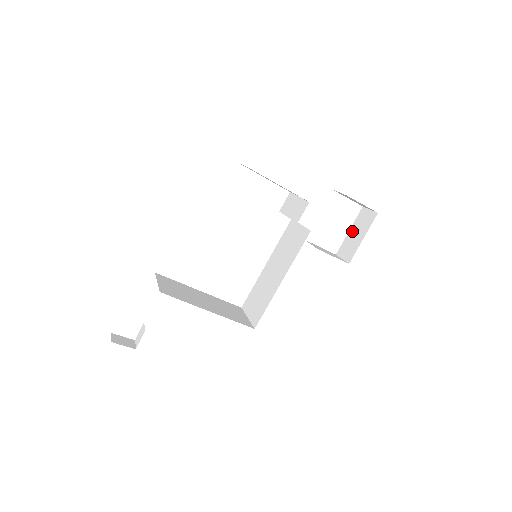
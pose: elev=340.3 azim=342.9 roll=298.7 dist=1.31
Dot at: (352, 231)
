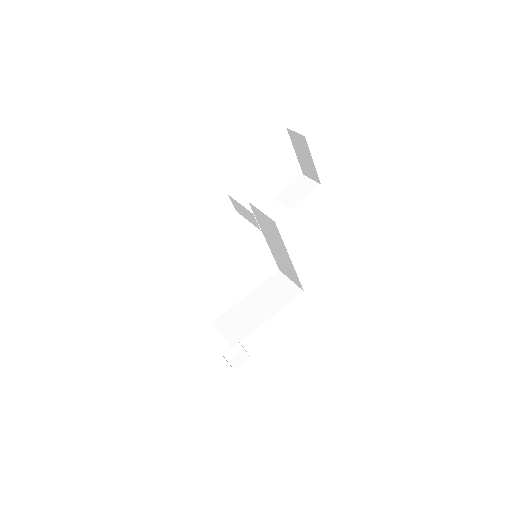
Dot at: (298, 153)
